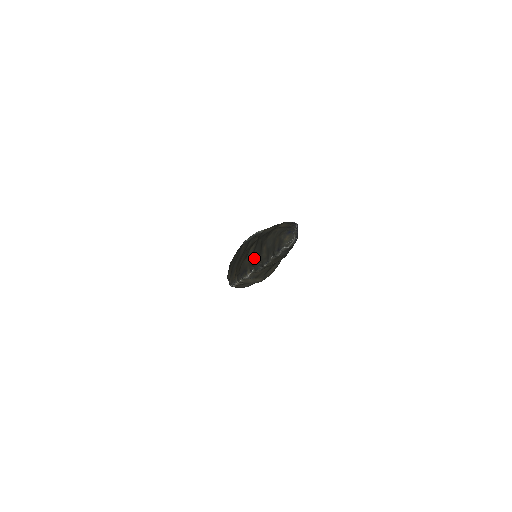
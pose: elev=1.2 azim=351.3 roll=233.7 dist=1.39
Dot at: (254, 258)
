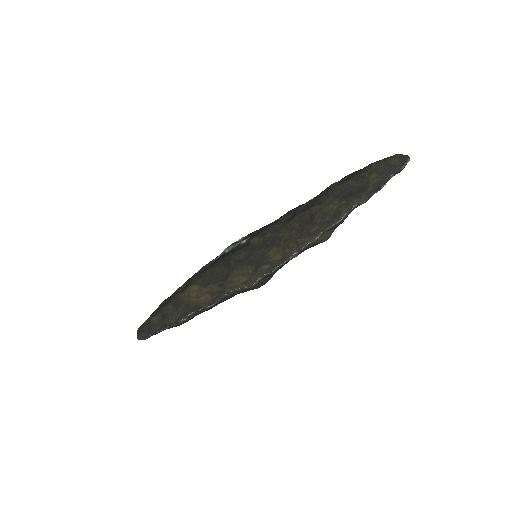
Dot at: (354, 194)
